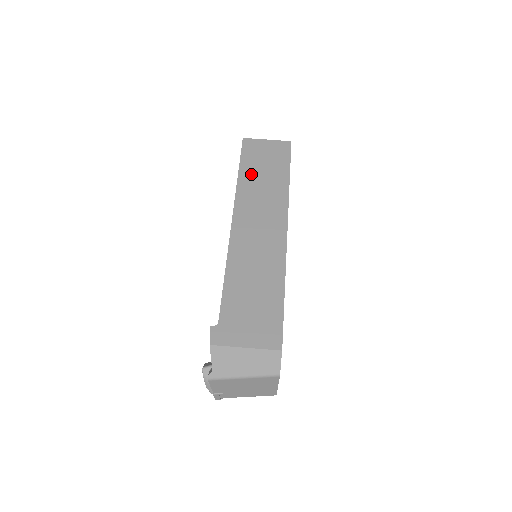
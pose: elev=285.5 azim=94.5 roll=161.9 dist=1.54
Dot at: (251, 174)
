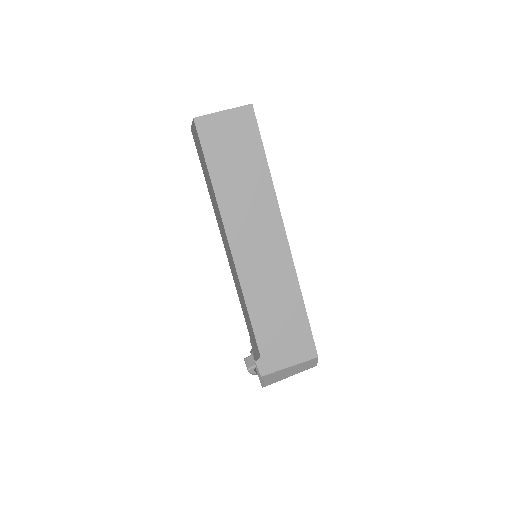
Dot at: (225, 175)
